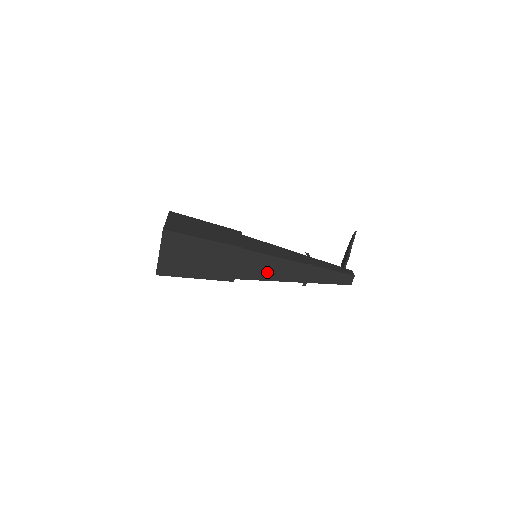
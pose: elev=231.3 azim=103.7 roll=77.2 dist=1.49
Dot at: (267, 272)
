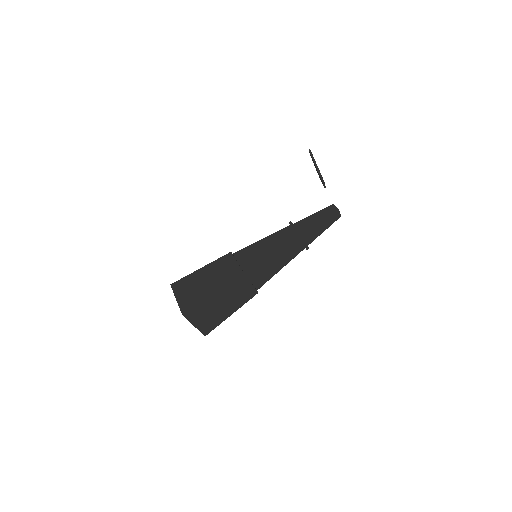
Dot at: (275, 267)
